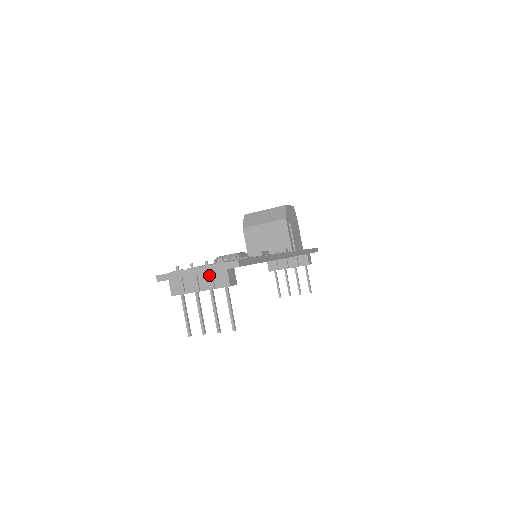
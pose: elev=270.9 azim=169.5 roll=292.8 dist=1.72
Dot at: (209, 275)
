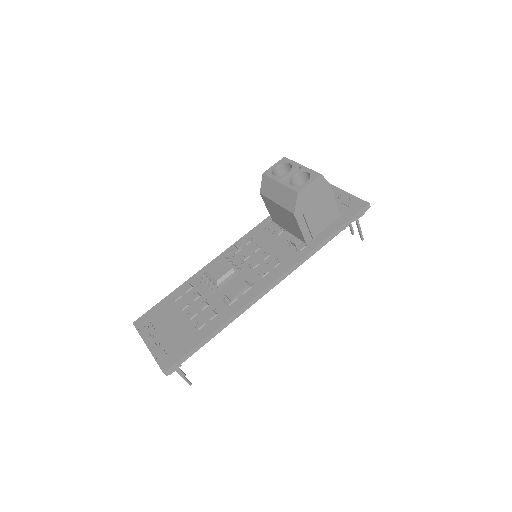
Dot at: occluded
